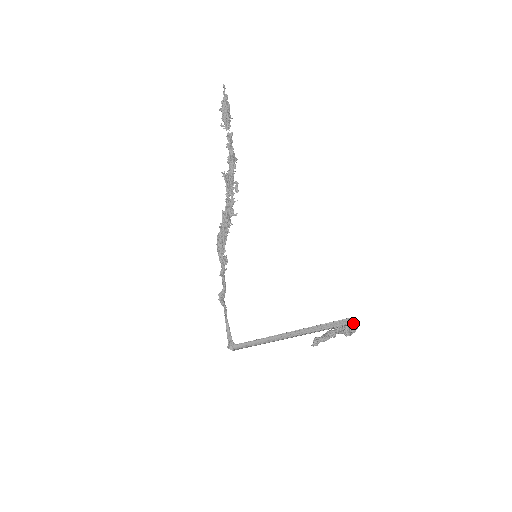
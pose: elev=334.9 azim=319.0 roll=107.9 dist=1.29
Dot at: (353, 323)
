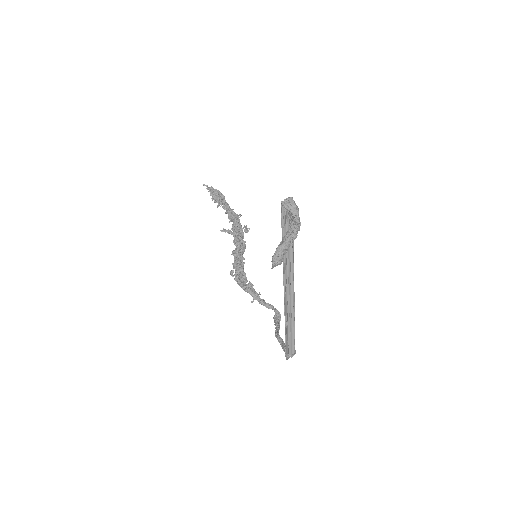
Dot at: (281, 204)
